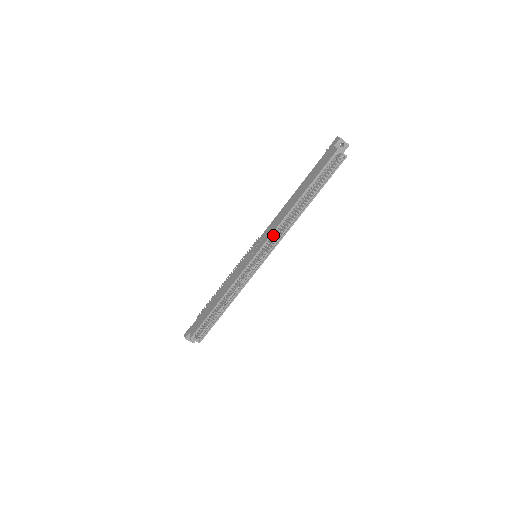
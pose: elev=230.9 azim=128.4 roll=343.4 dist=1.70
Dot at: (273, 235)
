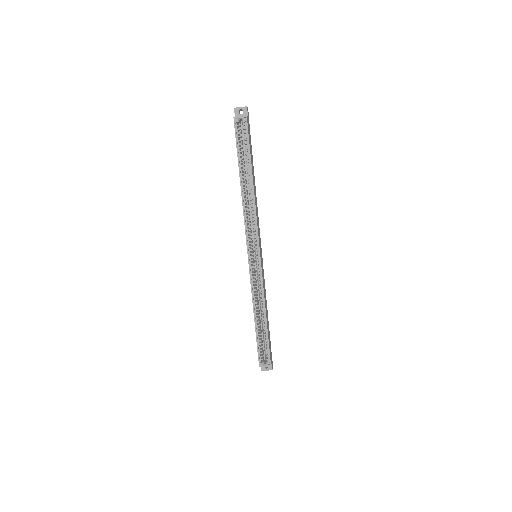
Dot at: occluded
